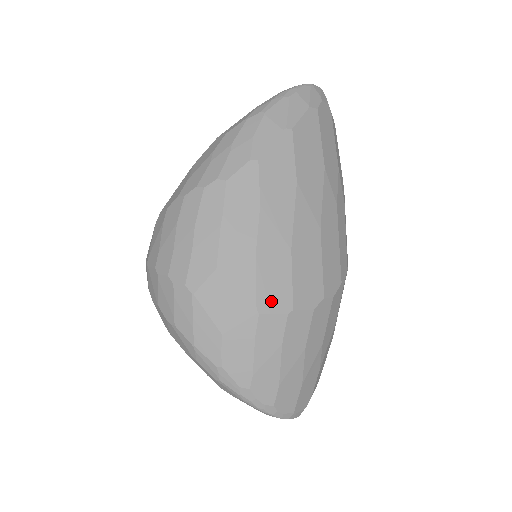
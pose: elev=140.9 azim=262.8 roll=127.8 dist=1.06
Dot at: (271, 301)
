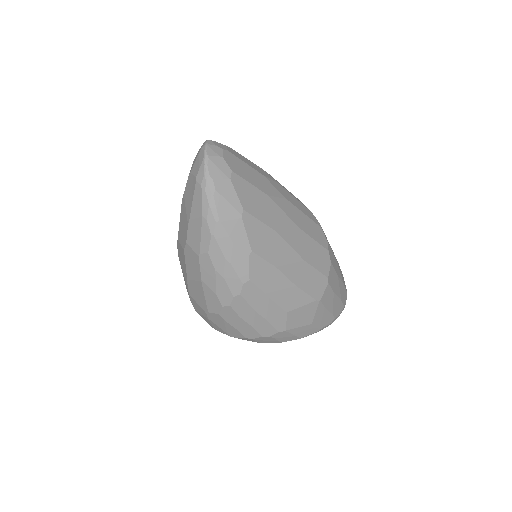
Dot at: (319, 290)
